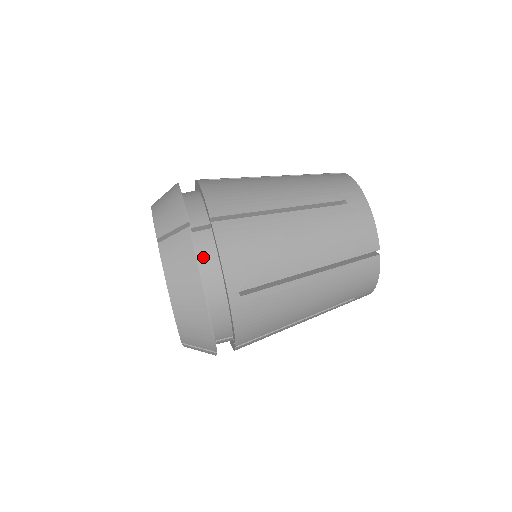
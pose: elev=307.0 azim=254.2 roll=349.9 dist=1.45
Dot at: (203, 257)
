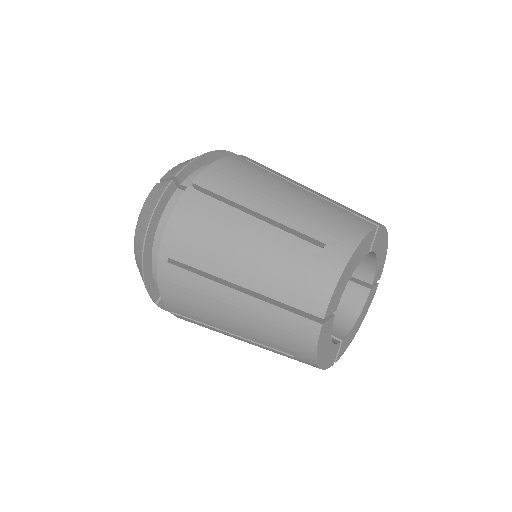
Dot at: (168, 212)
